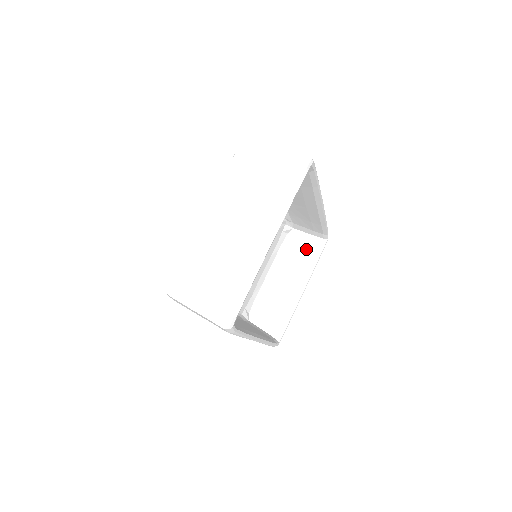
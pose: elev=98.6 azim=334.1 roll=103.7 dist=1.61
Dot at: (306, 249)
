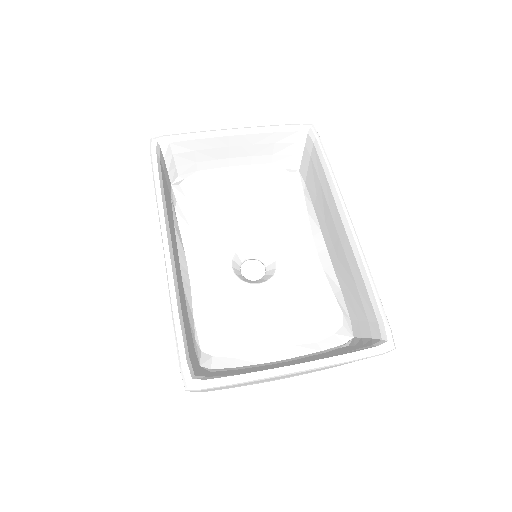
Dot at: (349, 349)
